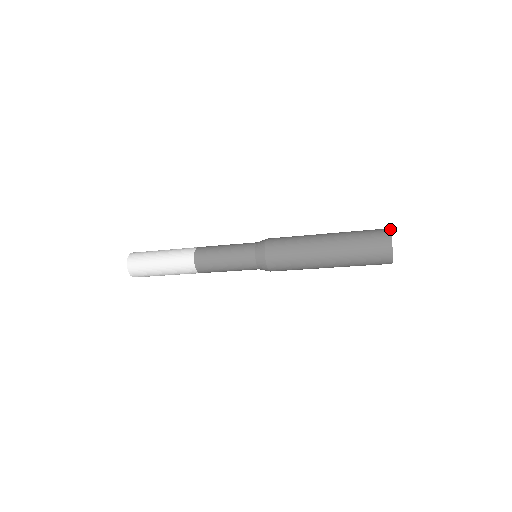
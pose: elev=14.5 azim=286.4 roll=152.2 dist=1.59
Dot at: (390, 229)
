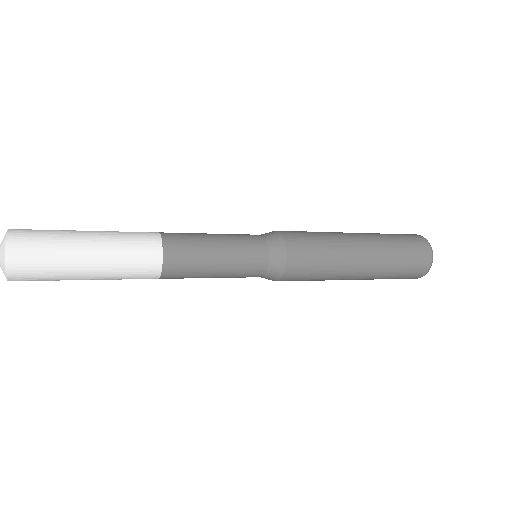
Dot at: occluded
